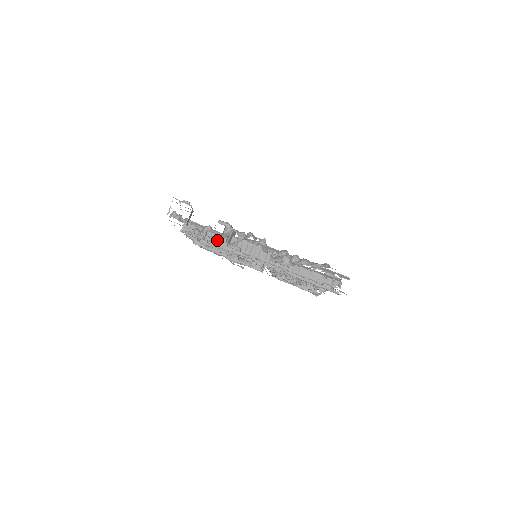
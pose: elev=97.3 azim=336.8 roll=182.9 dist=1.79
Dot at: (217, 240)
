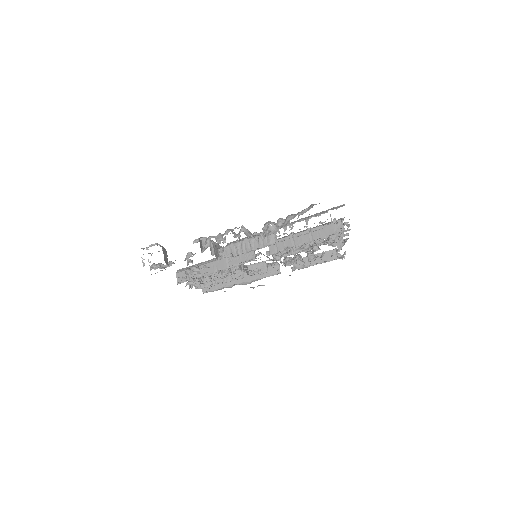
Dot at: (212, 267)
